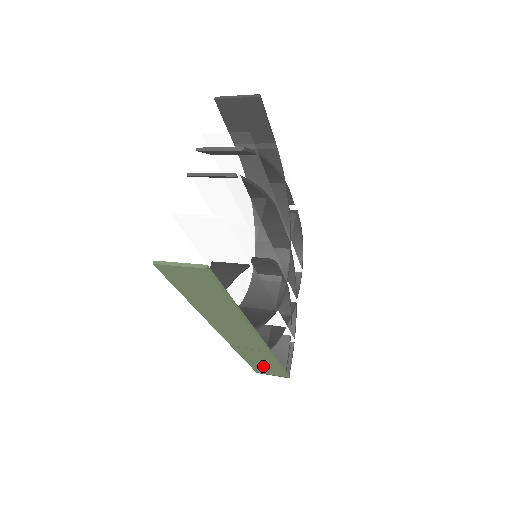
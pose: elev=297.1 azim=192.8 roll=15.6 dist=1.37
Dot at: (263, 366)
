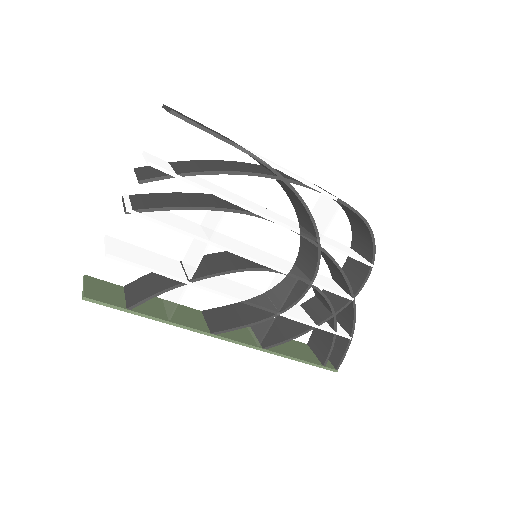
Dot at: occluded
